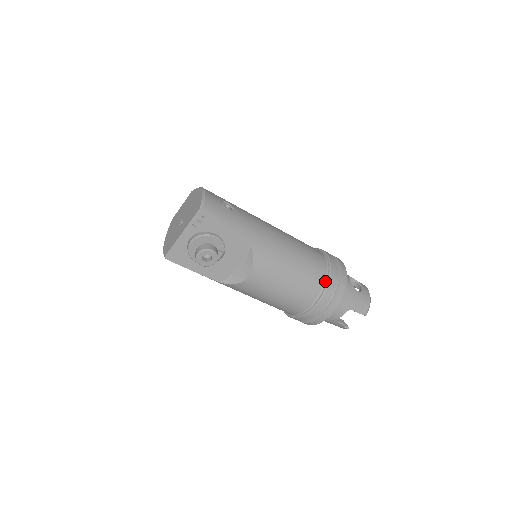
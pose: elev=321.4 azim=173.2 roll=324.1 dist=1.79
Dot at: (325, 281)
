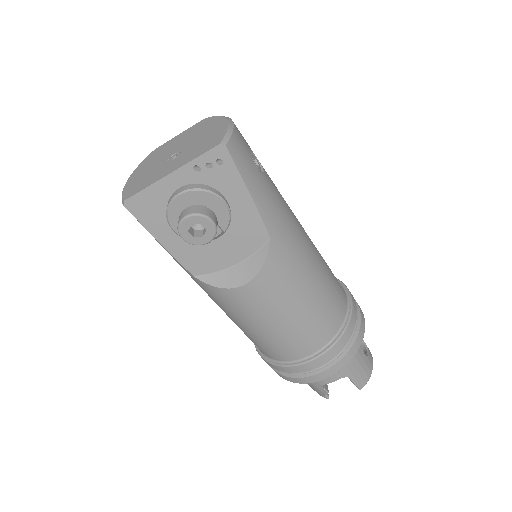
Dot at: (340, 328)
